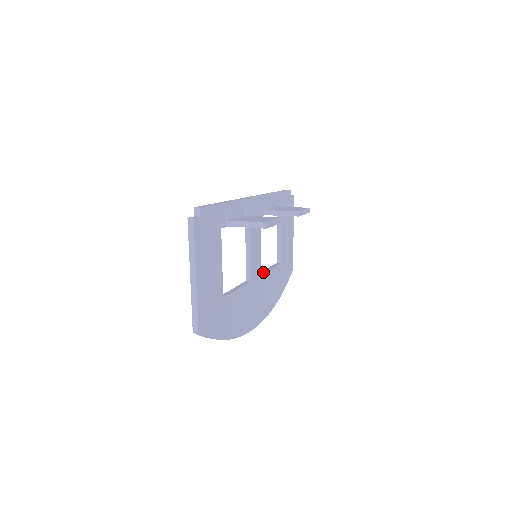
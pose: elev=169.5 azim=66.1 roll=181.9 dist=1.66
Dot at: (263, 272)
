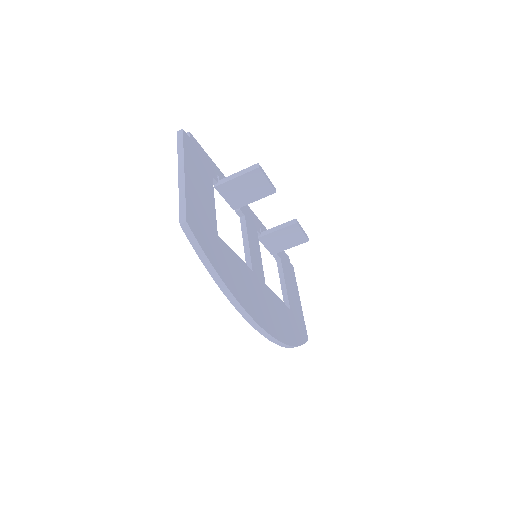
Dot at: occluded
